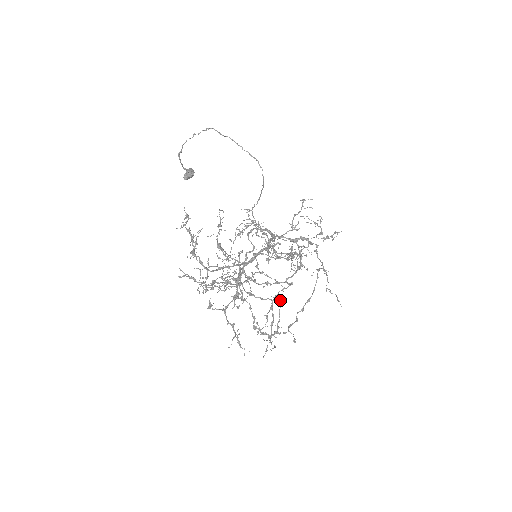
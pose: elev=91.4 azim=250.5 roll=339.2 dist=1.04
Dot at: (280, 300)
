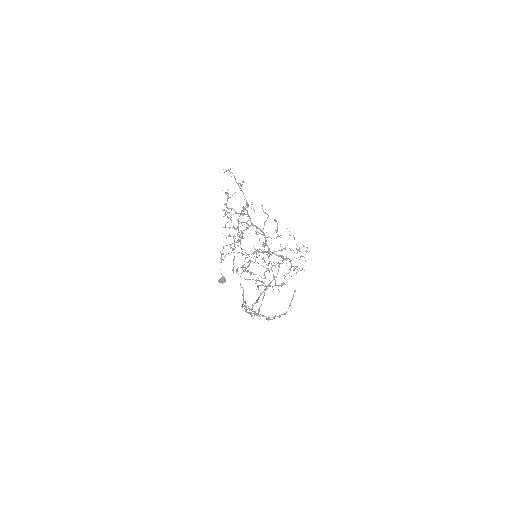
Dot at: (265, 290)
